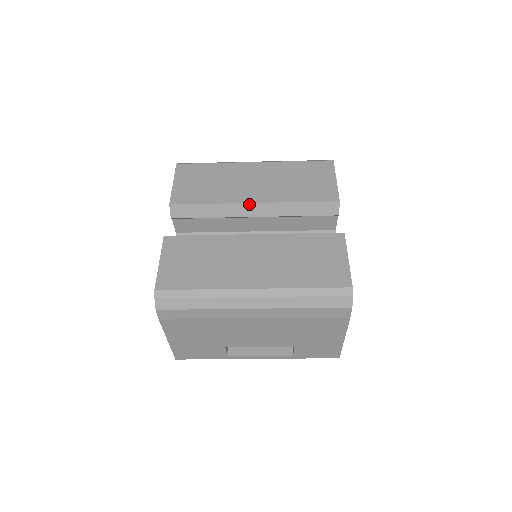
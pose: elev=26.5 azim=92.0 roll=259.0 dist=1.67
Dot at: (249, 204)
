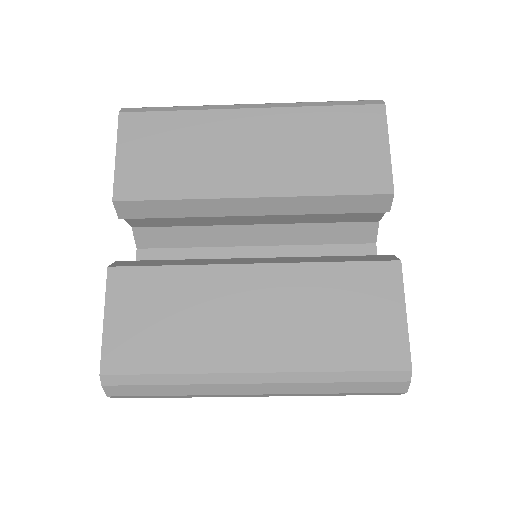
Dot at: (244, 199)
